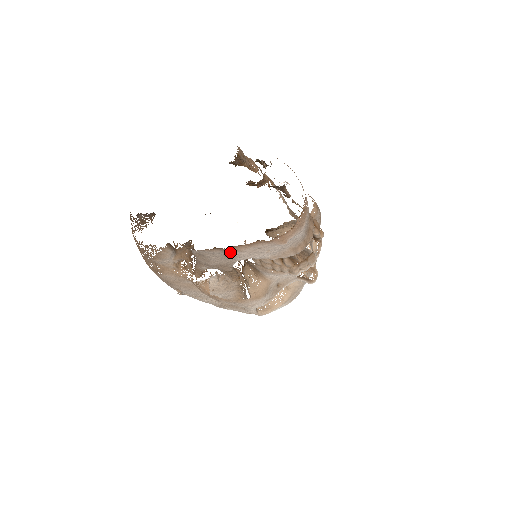
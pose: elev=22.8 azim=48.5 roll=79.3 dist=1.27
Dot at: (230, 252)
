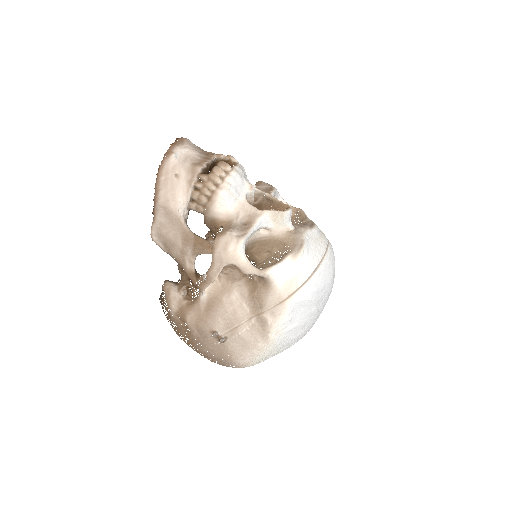
Dot at: (157, 201)
